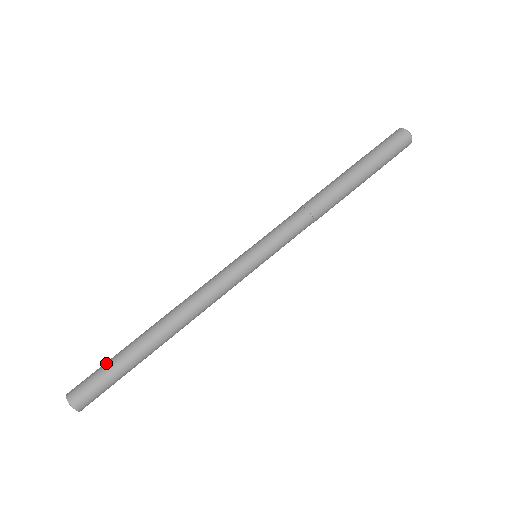
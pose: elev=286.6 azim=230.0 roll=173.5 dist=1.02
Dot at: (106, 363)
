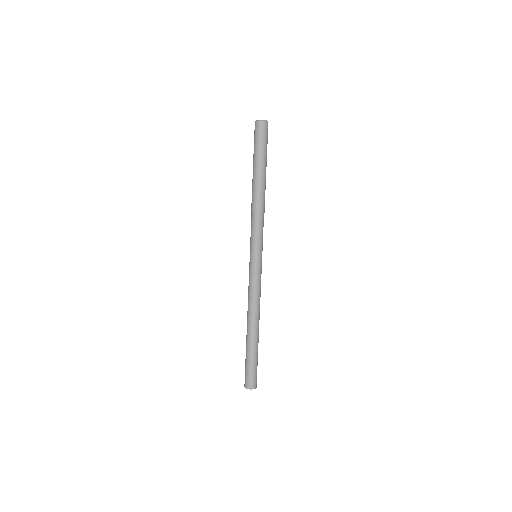
Dot at: (249, 363)
